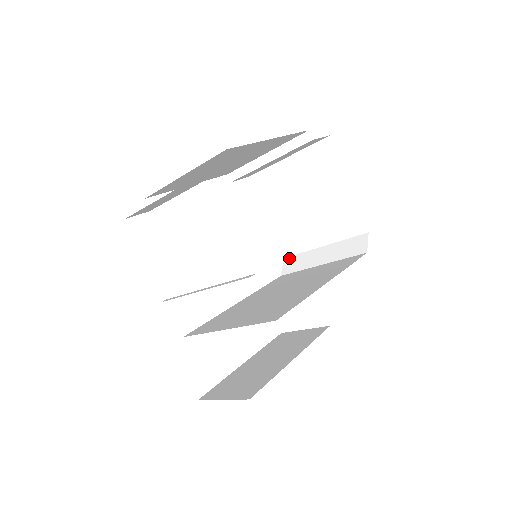
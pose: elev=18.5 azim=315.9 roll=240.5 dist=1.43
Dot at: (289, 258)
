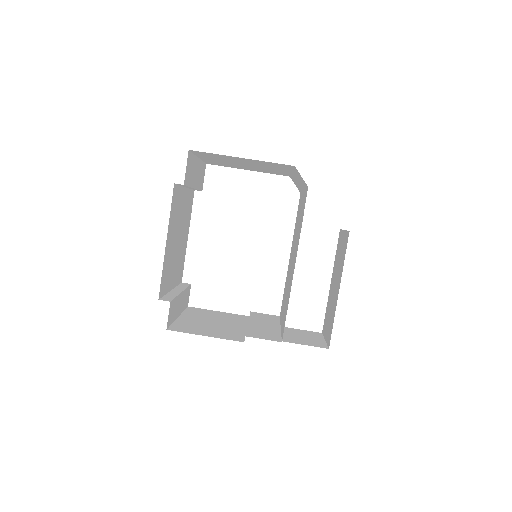
Dot at: (291, 178)
